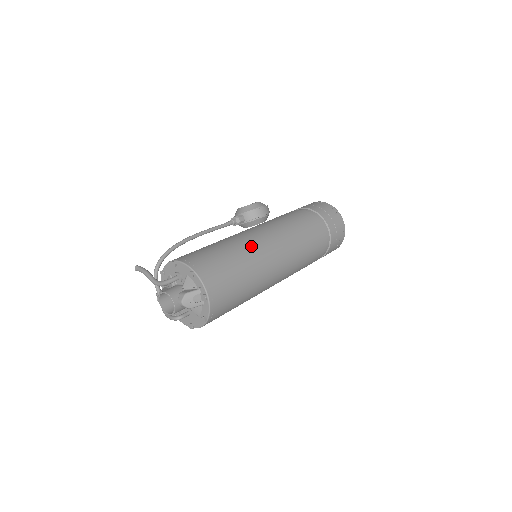
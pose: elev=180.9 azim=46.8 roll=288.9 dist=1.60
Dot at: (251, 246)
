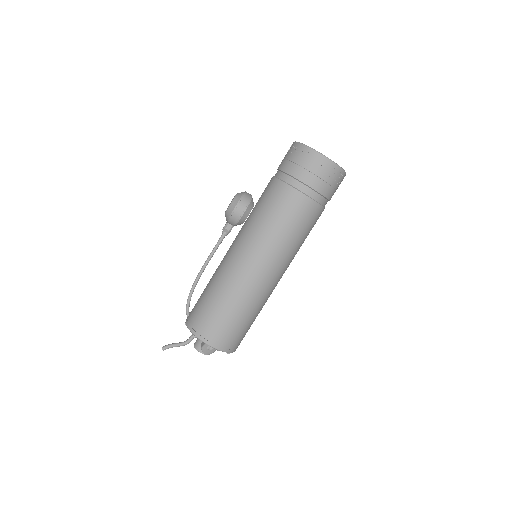
Dot at: (229, 278)
